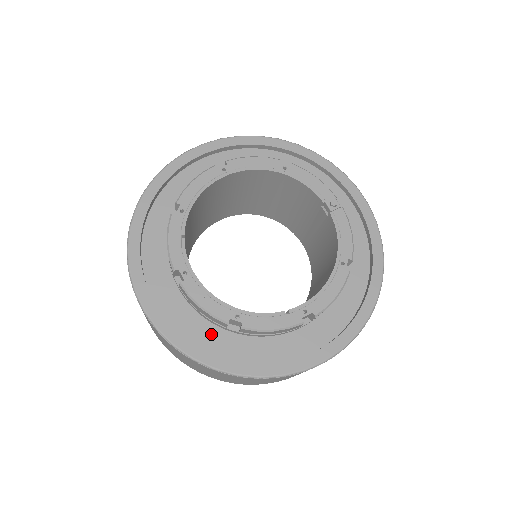
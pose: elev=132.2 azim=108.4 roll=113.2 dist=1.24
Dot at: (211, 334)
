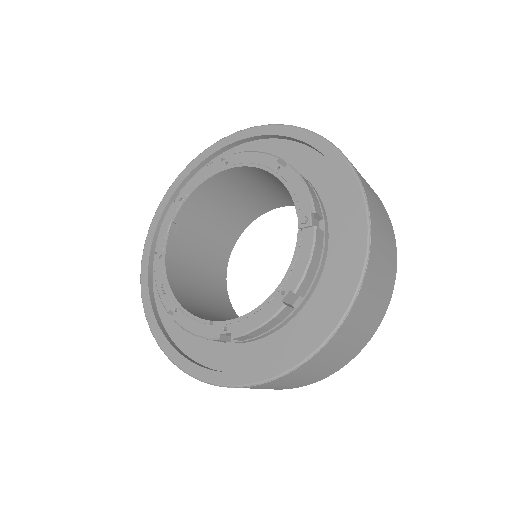
Dot at: (174, 316)
